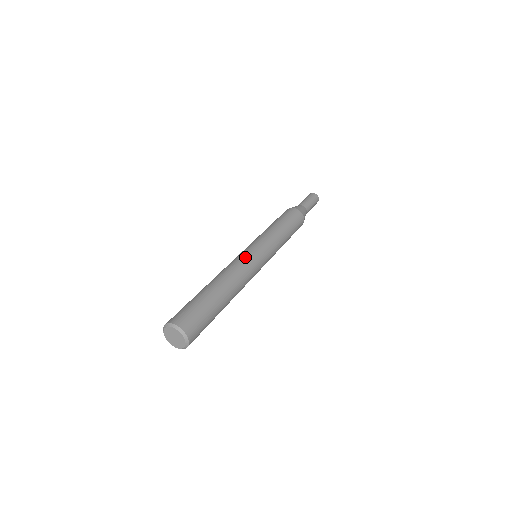
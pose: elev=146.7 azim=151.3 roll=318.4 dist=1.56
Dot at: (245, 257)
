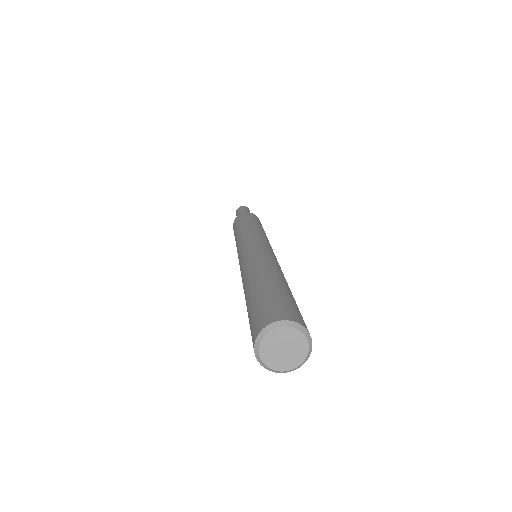
Dot at: occluded
